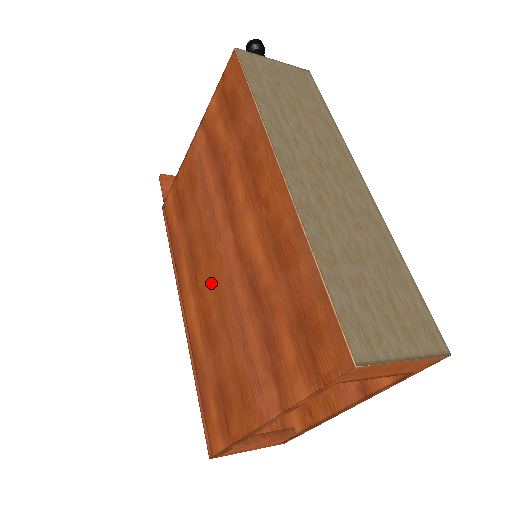
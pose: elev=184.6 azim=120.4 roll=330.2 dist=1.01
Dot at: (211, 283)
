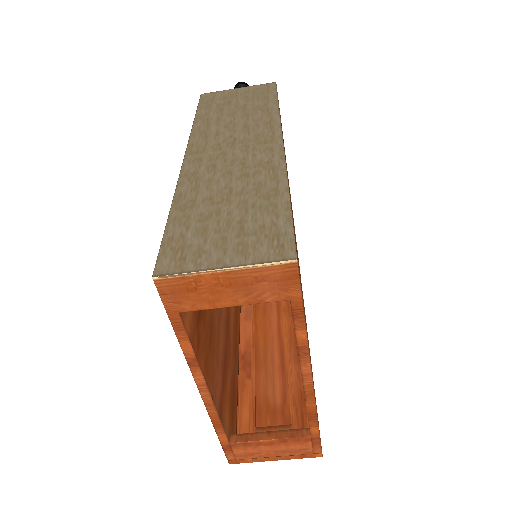
Dot at: occluded
